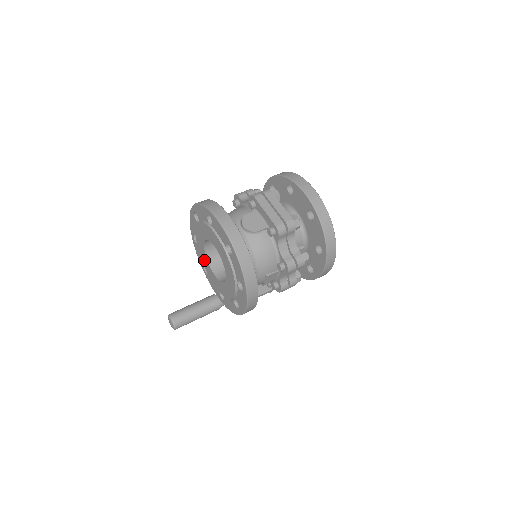
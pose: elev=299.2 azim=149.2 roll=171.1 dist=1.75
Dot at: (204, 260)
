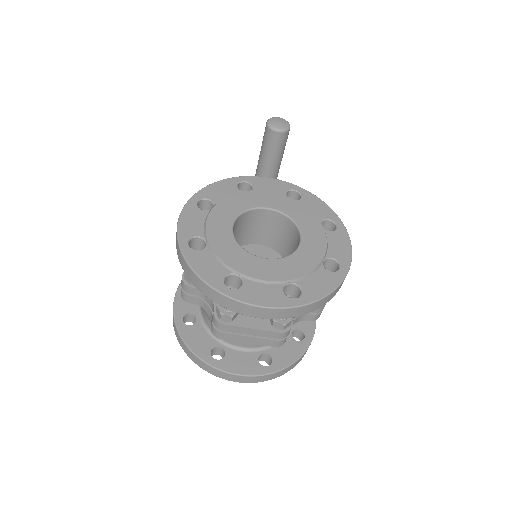
Dot at: occluded
